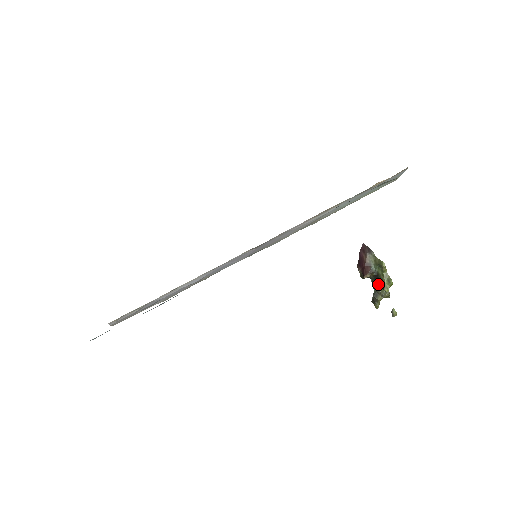
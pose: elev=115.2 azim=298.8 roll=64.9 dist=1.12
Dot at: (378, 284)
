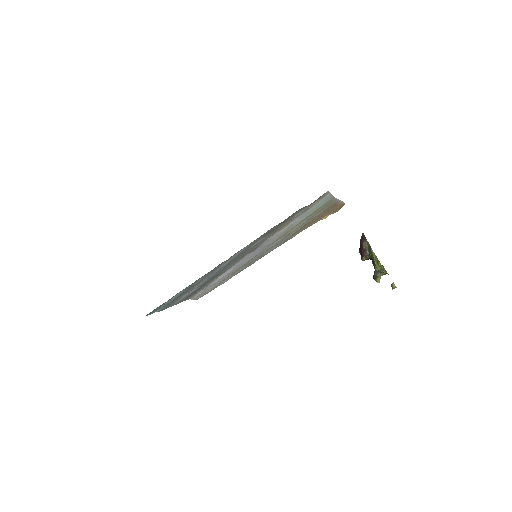
Dot at: occluded
